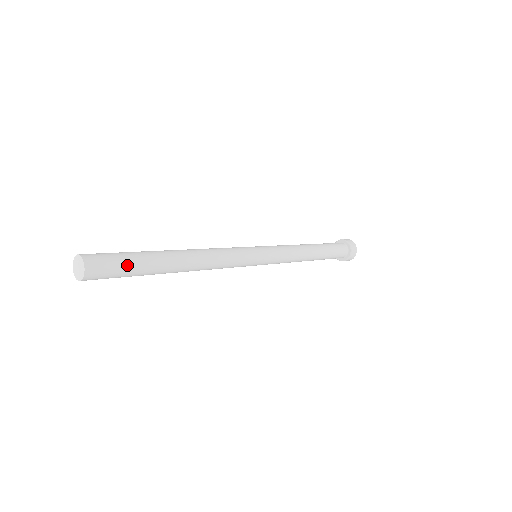
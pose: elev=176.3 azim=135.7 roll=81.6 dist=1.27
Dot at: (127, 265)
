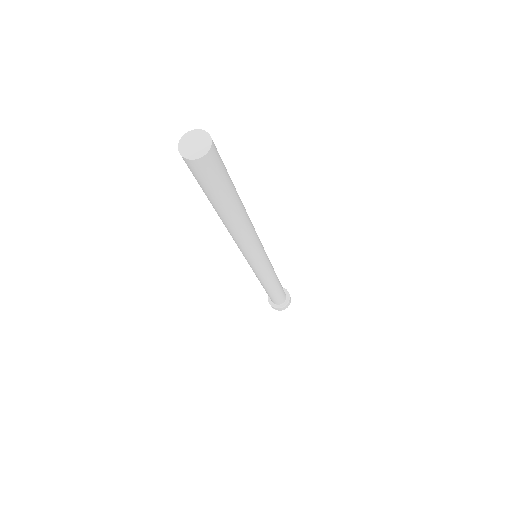
Dot at: occluded
